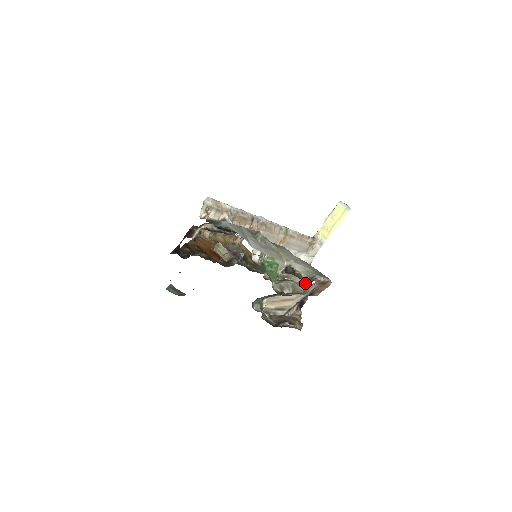
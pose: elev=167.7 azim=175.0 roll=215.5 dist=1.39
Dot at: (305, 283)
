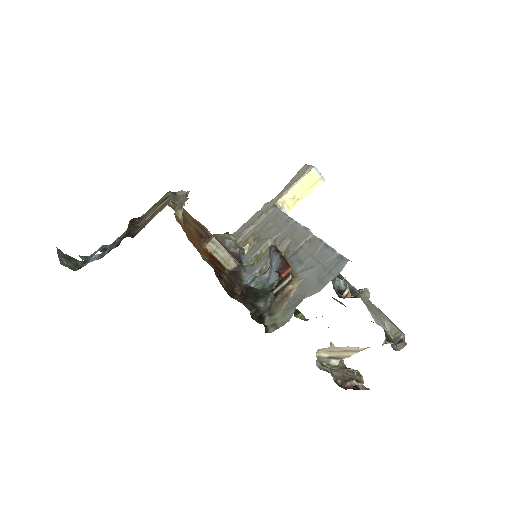
Dot at: (391, 344)
